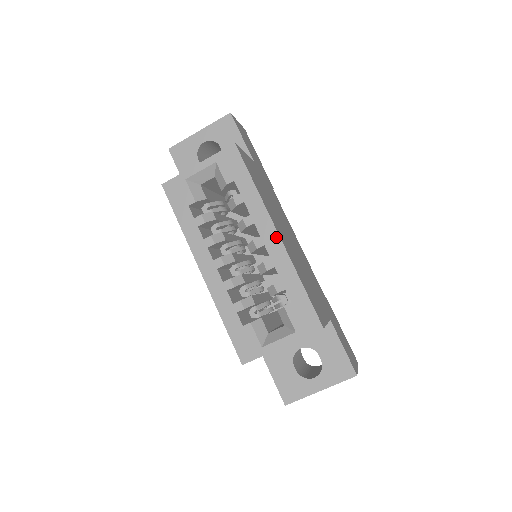
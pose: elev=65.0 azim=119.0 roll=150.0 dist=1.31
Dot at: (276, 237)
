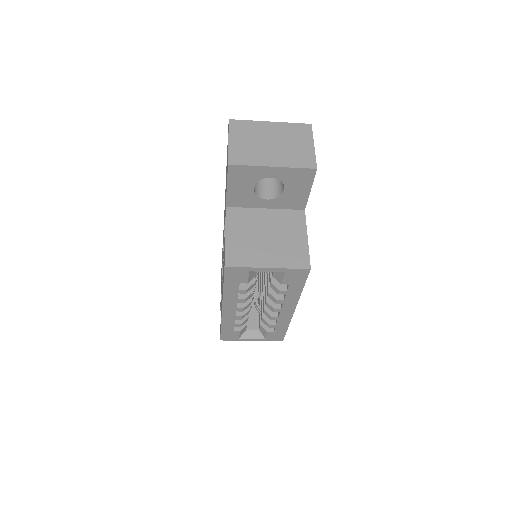
Dot at: (292, 312)
